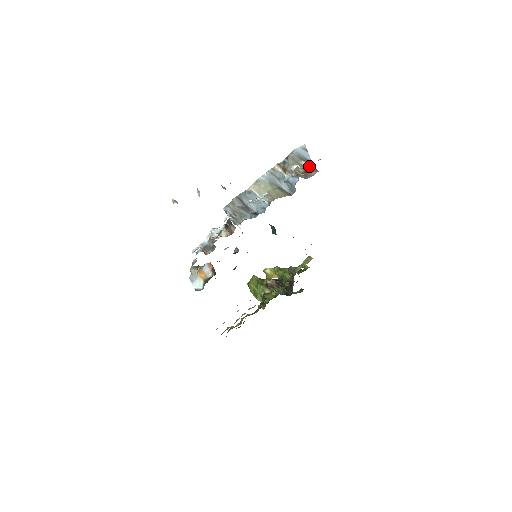
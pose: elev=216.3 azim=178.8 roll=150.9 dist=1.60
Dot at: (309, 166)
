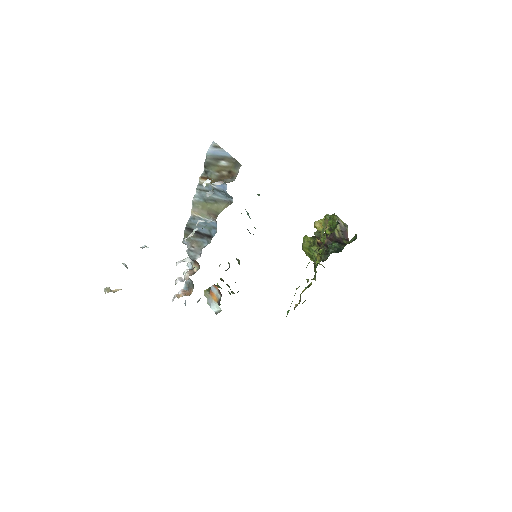
Dot at: (230, 163)
